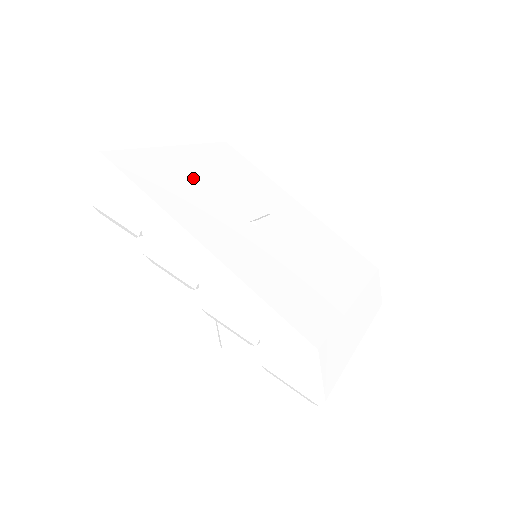
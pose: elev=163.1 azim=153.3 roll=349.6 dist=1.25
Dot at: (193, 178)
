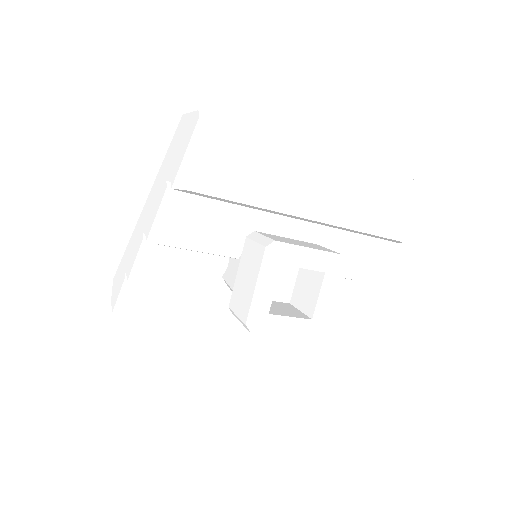
Dot at: occluded
